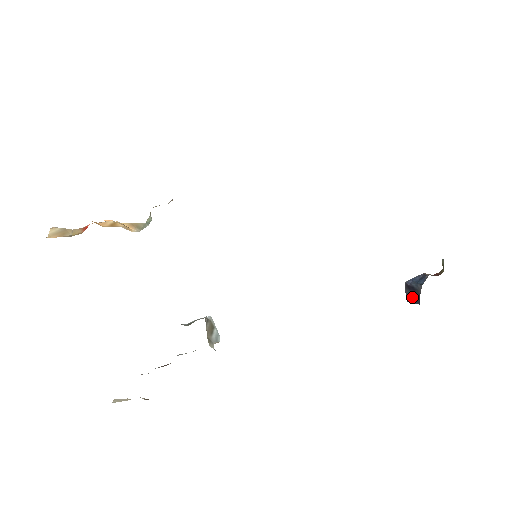
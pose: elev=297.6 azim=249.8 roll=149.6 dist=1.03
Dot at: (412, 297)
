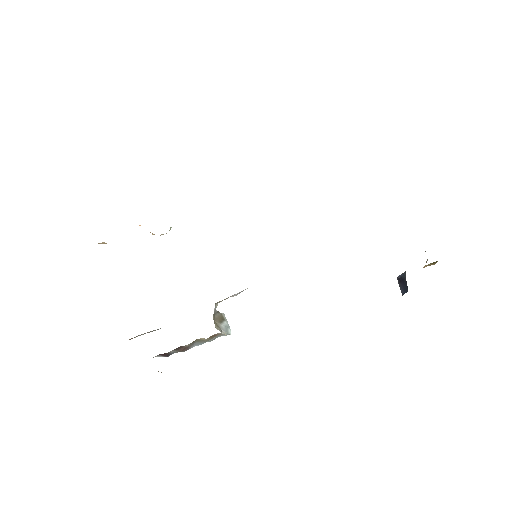
Dot at: (403, 288)
